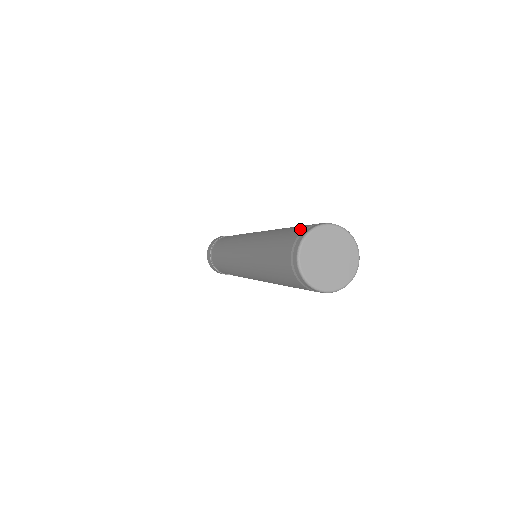
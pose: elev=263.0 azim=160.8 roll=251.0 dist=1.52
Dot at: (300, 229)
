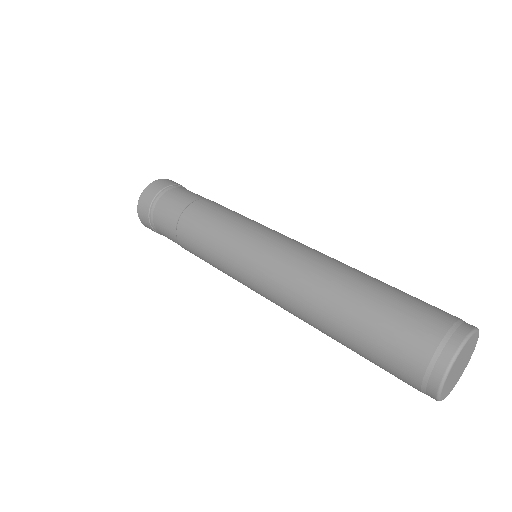
Dot at: (418, 350)
